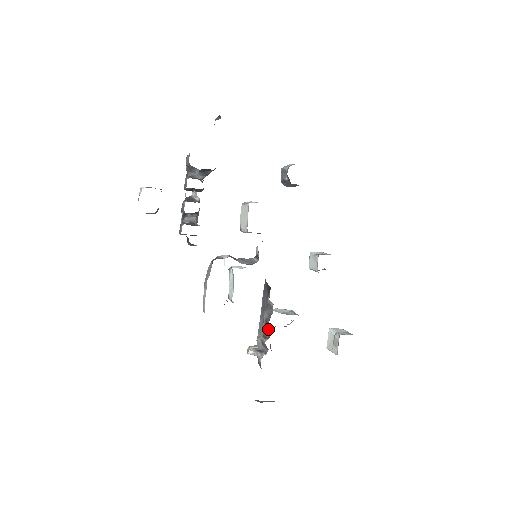
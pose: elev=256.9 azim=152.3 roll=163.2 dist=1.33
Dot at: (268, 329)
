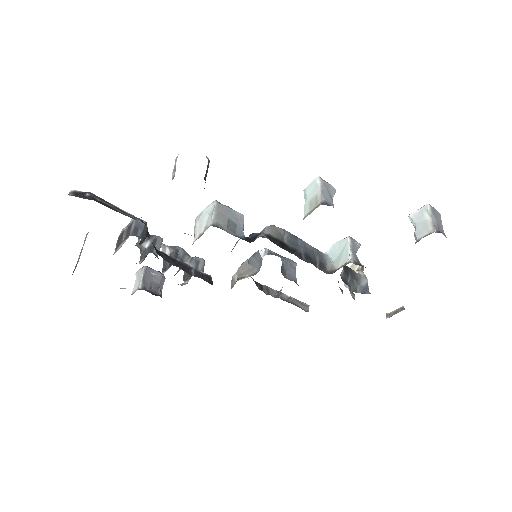
Dot at: occluded
